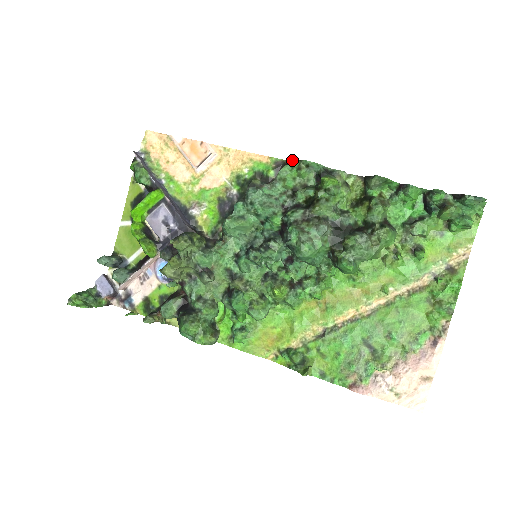
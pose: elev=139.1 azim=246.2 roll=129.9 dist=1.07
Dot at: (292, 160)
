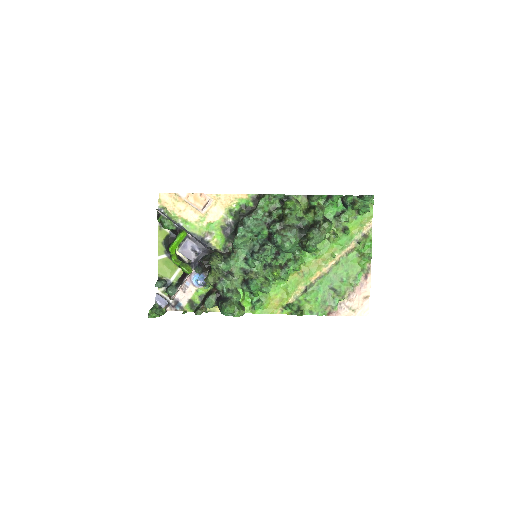
Dot at: (262, 194)
